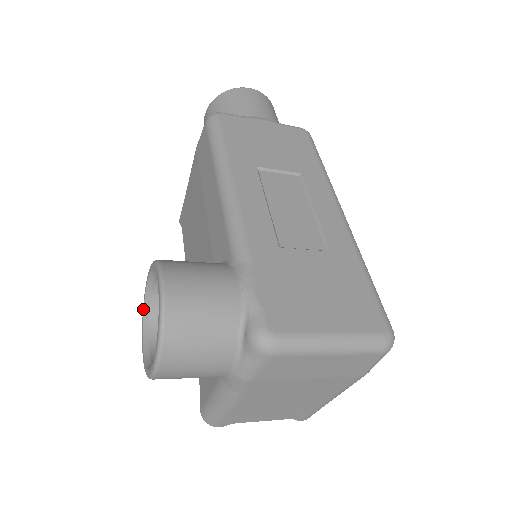
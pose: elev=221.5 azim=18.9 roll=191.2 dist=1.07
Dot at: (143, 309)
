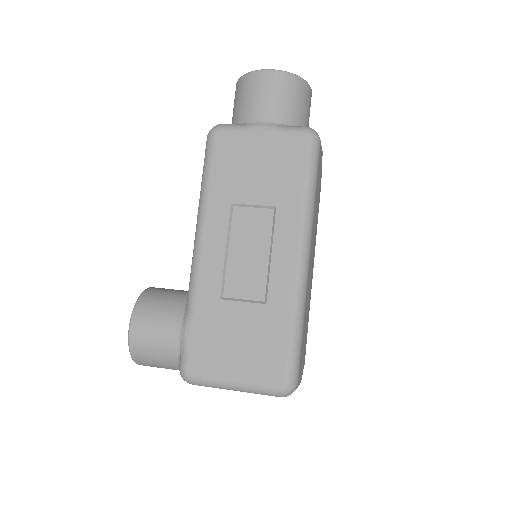
Dot at: occluded
